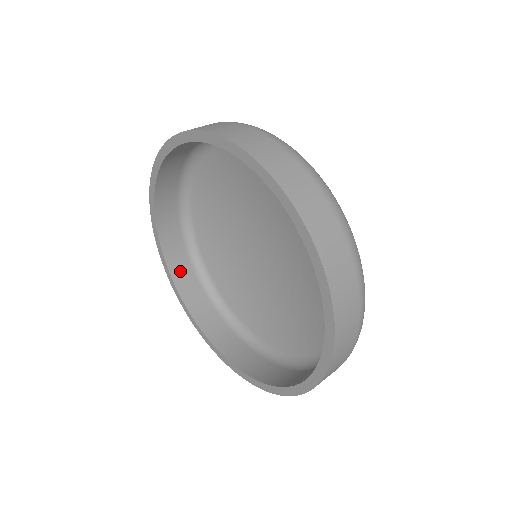
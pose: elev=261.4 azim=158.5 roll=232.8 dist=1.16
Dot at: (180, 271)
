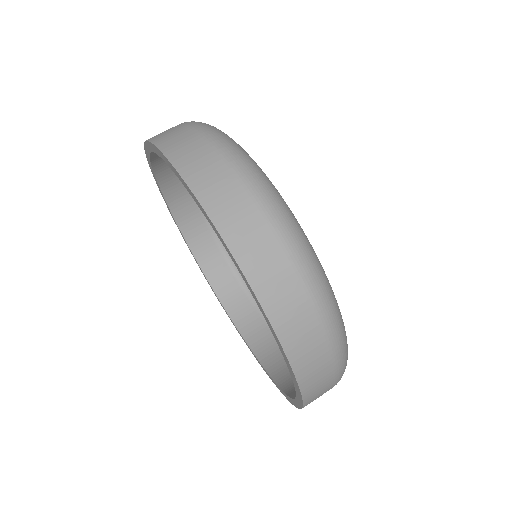
Dot at: (209, 260)
